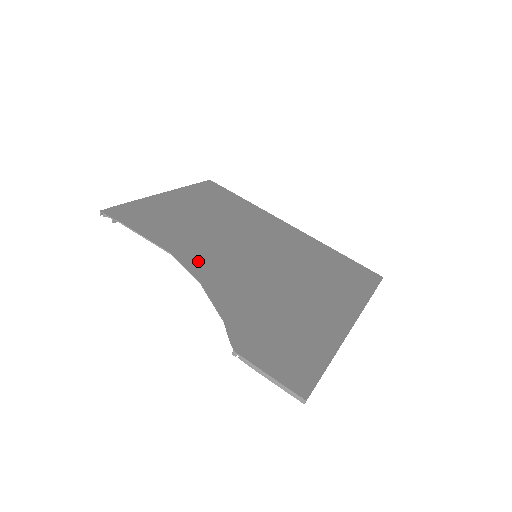
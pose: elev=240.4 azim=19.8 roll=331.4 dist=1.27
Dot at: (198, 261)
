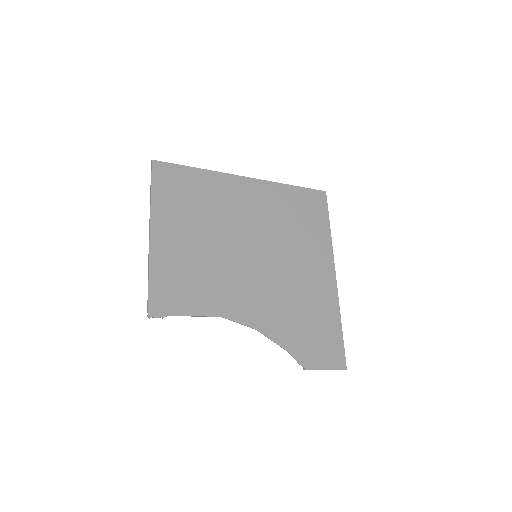
Dot at: (238, 307)
